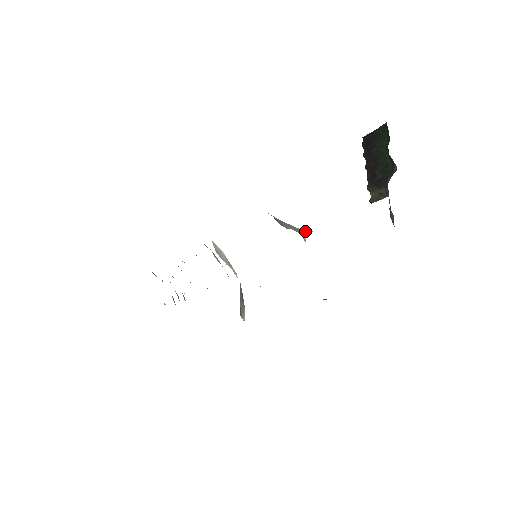
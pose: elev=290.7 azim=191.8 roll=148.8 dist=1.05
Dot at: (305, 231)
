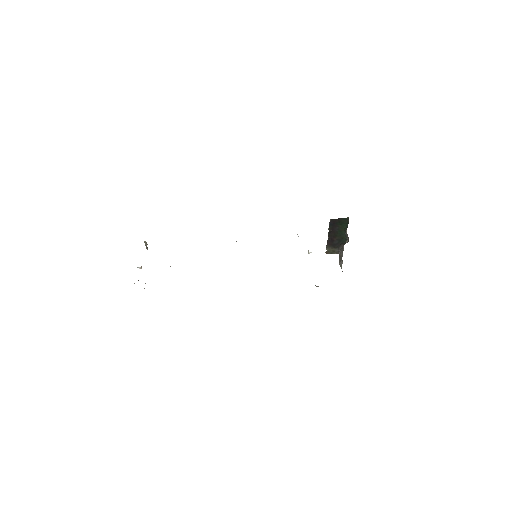
Dot at: (308, 251)
